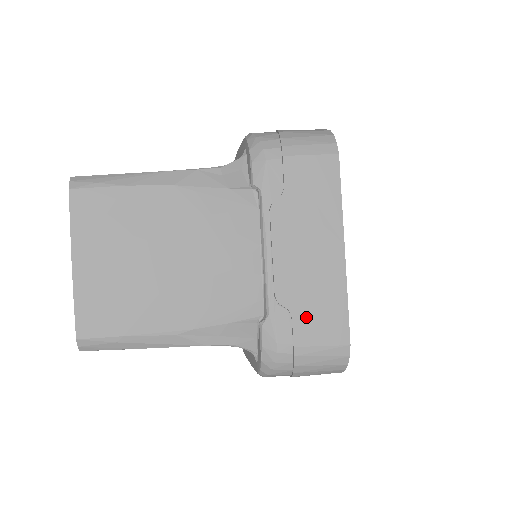
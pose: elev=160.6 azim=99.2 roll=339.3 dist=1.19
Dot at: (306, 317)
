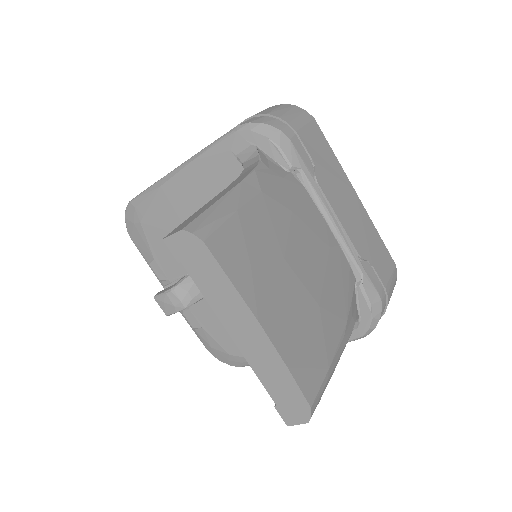
Dot at: (376, 260)
